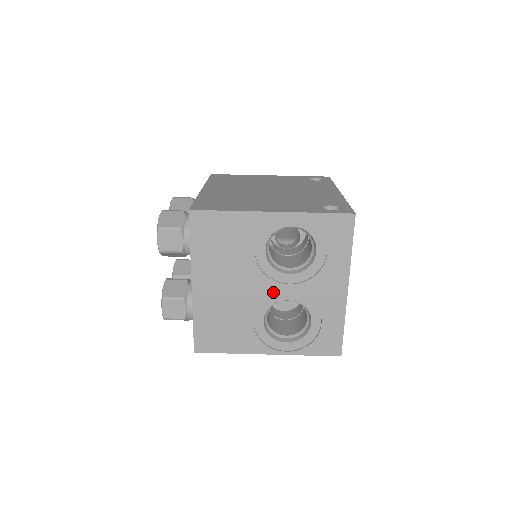
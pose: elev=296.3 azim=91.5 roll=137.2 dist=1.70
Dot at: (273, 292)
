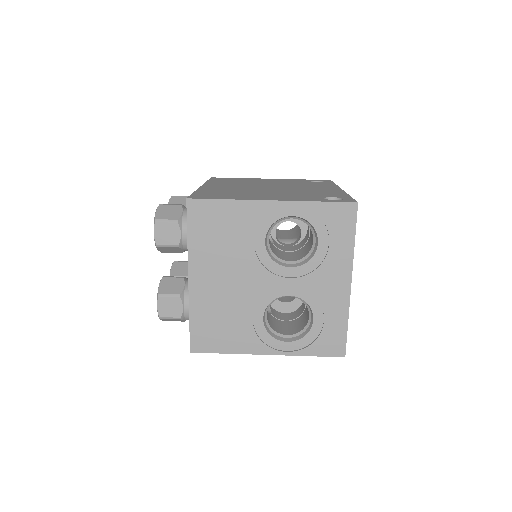
Dot at: (273, 286)
